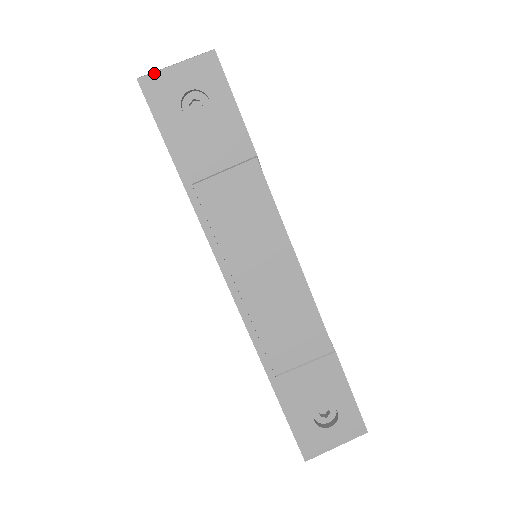
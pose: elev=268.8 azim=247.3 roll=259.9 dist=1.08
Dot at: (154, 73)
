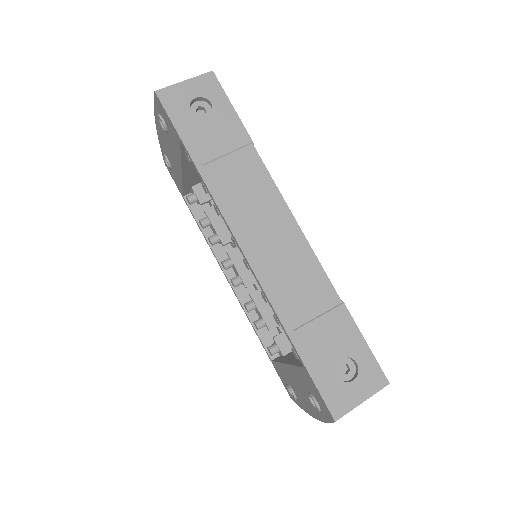
Dot at: (168, 87)
